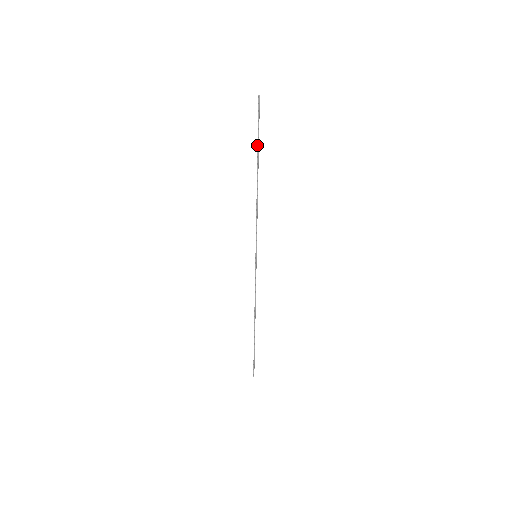
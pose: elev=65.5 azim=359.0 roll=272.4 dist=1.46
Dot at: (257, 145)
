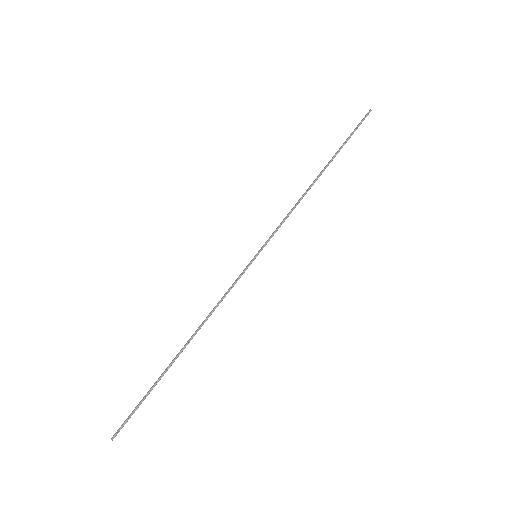
Dot at: (341, 146)
